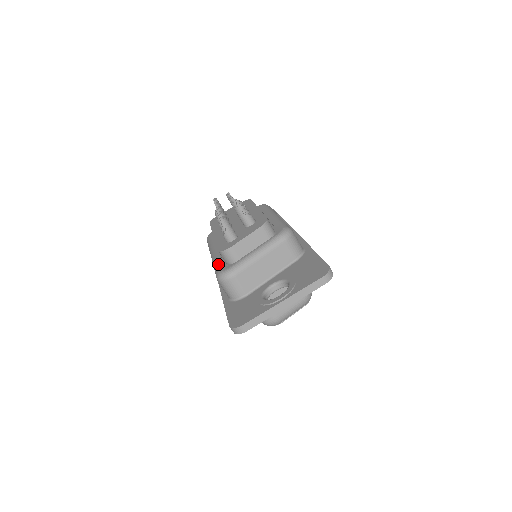
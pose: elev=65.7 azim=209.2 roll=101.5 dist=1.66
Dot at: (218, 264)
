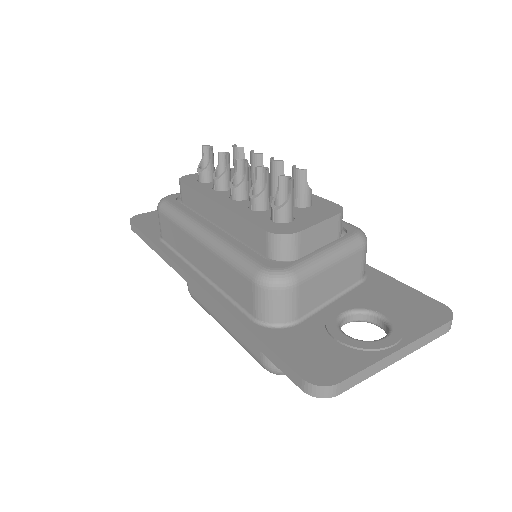
Dot at: (249, 254)
